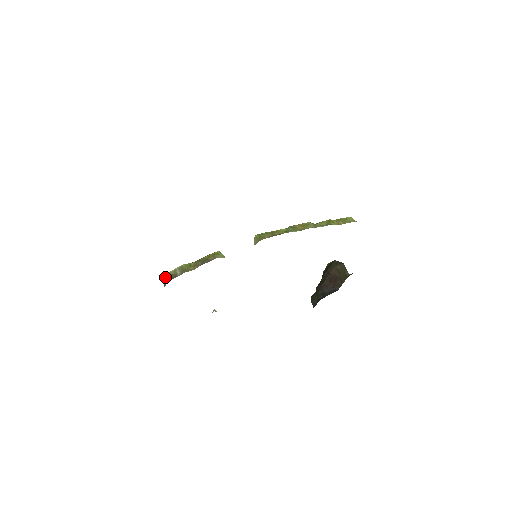
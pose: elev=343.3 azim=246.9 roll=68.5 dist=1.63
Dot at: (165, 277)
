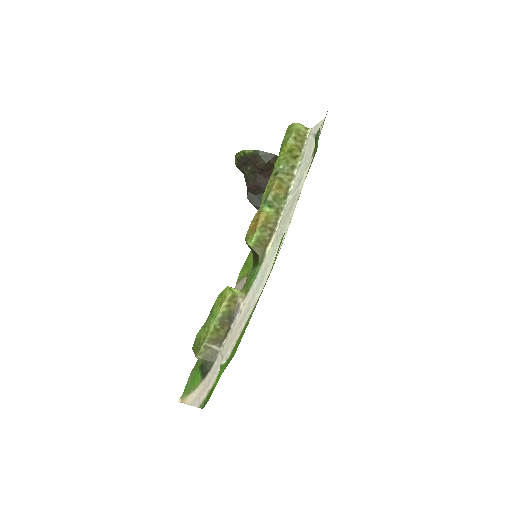
Dot at: (200, 360)
